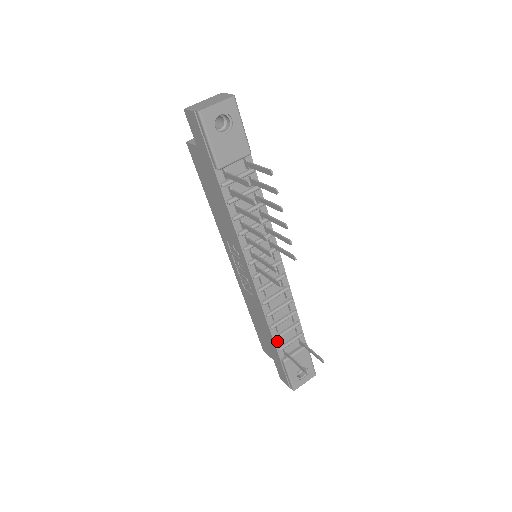
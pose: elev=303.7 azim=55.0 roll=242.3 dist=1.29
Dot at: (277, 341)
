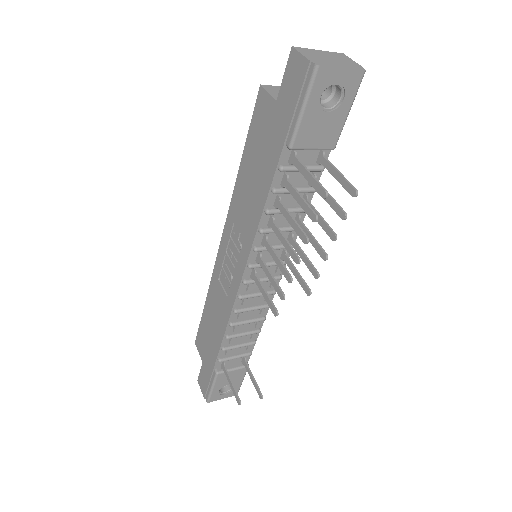
Dot at: (222, 351)
